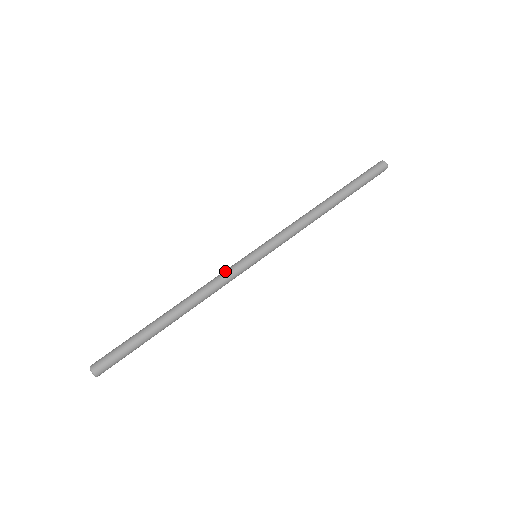
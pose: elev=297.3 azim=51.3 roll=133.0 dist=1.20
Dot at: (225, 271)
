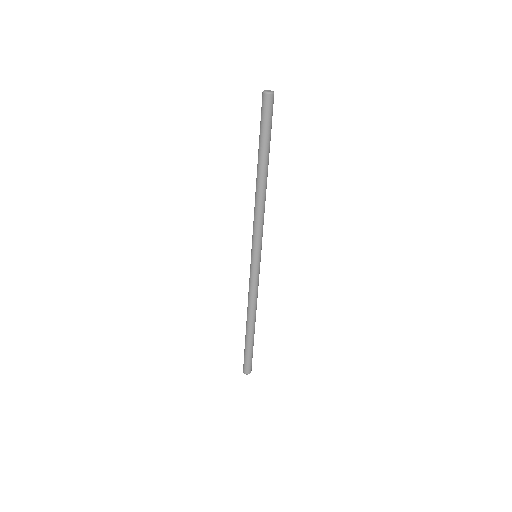
Dot at: (253, 284)
